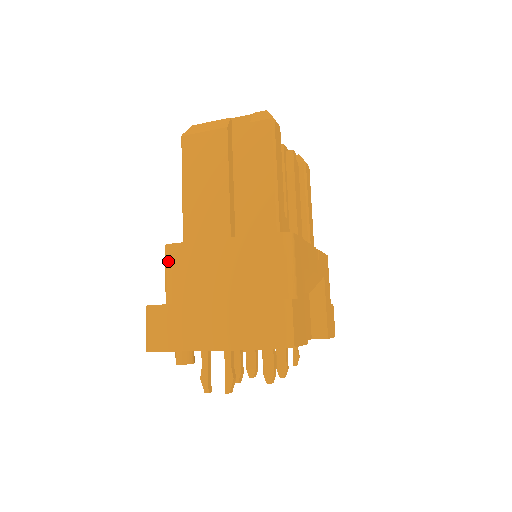
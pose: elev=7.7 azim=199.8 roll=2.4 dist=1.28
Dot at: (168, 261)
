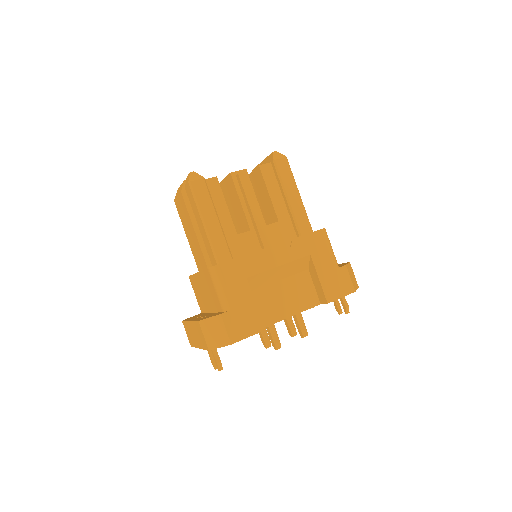
Dot at: (192, 287)
